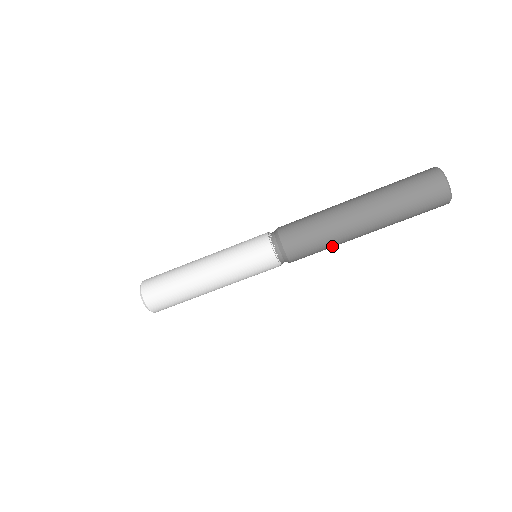
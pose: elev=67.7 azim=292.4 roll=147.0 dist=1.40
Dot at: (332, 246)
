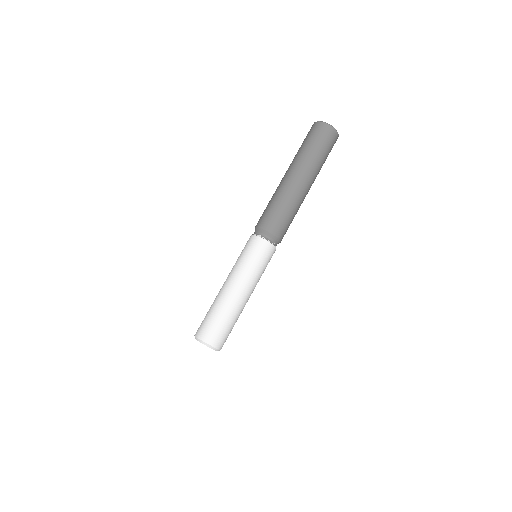
Dot at: (284, 201)
